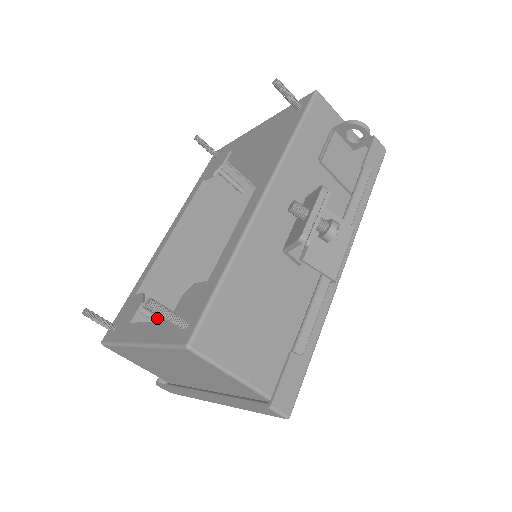
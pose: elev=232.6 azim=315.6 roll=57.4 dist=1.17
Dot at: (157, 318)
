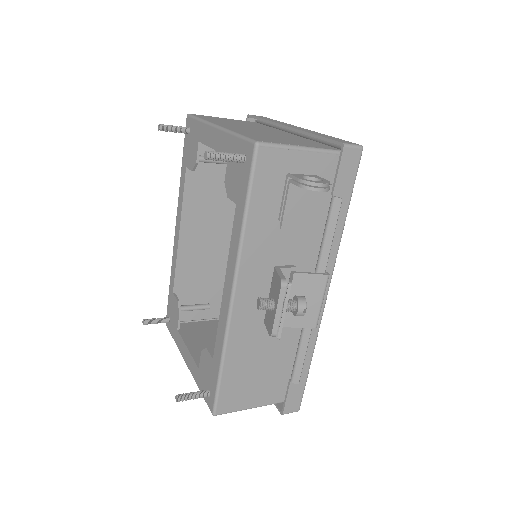
Dot at: (196, 309)
